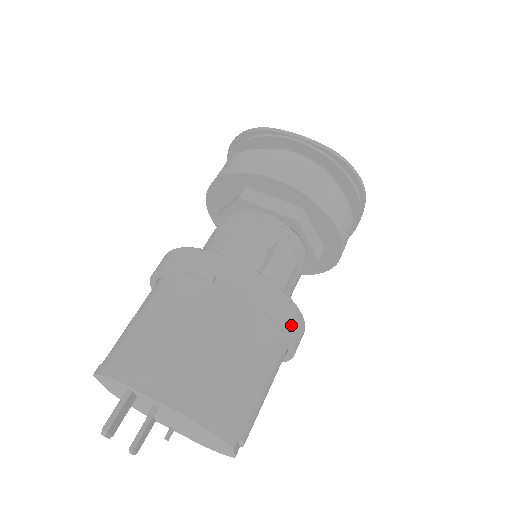
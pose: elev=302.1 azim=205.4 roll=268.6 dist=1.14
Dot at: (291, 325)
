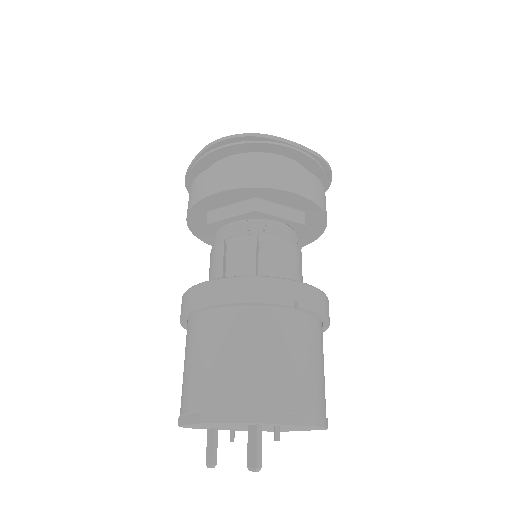
Dot at: occluded
